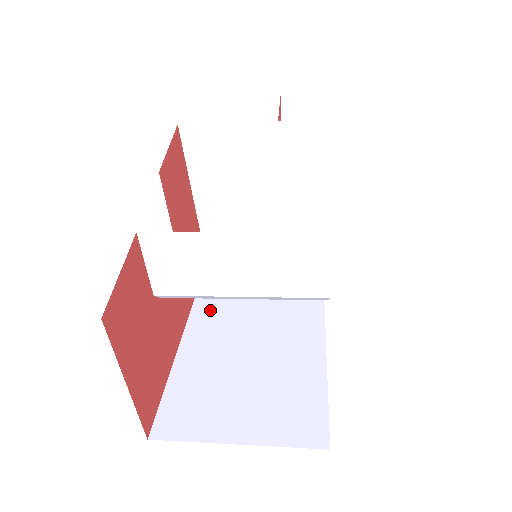
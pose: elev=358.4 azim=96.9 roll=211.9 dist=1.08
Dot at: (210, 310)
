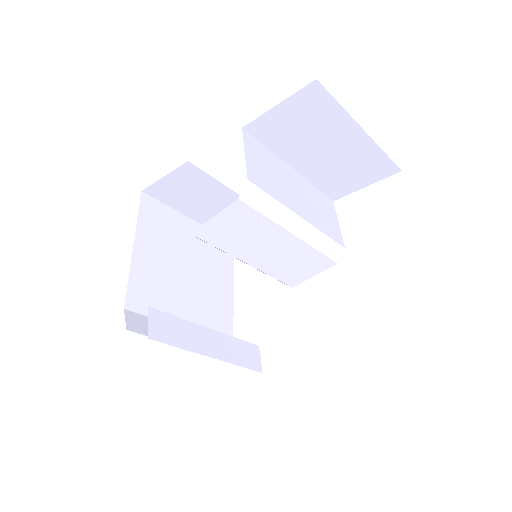
Dot at: occluded
